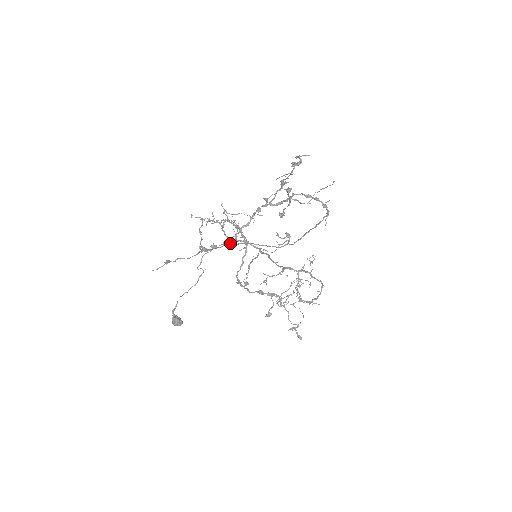
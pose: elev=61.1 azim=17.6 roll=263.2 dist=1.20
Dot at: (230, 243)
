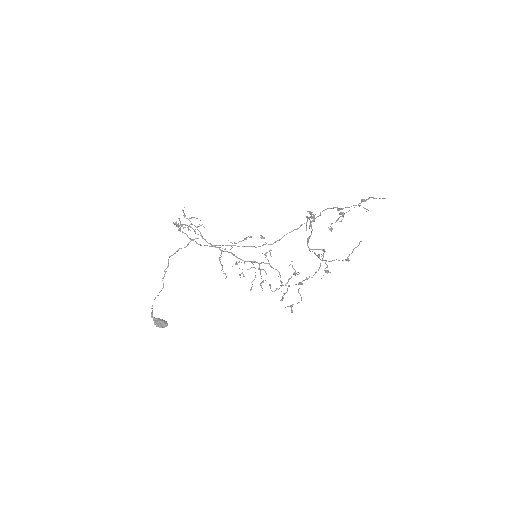
Dot at: (200, 245)
